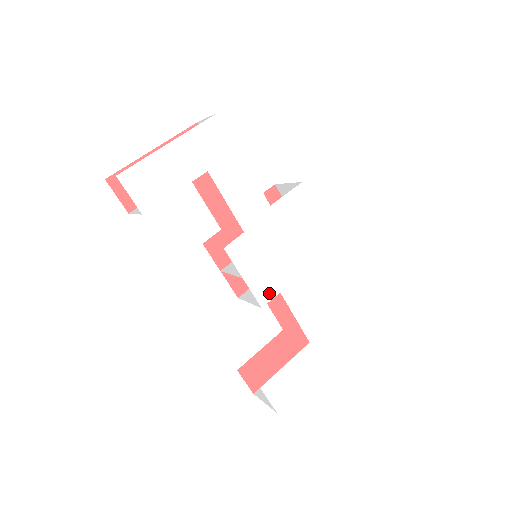
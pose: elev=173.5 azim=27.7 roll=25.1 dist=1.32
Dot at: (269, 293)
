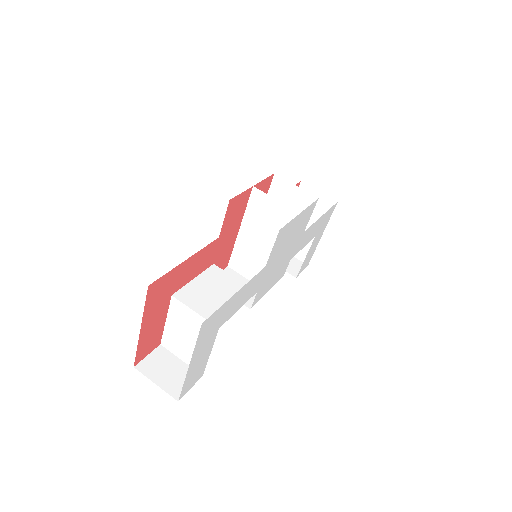
Dot at: (284, 270)
